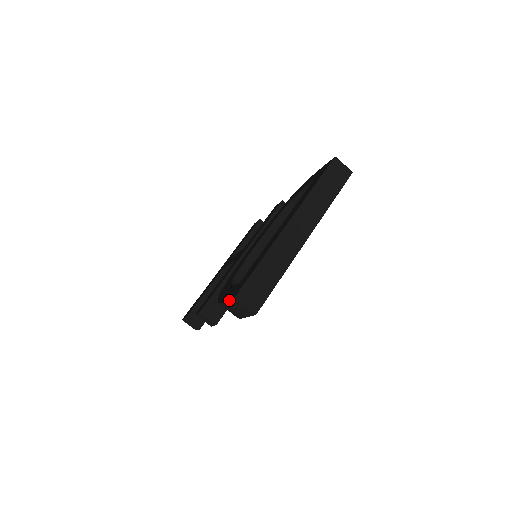
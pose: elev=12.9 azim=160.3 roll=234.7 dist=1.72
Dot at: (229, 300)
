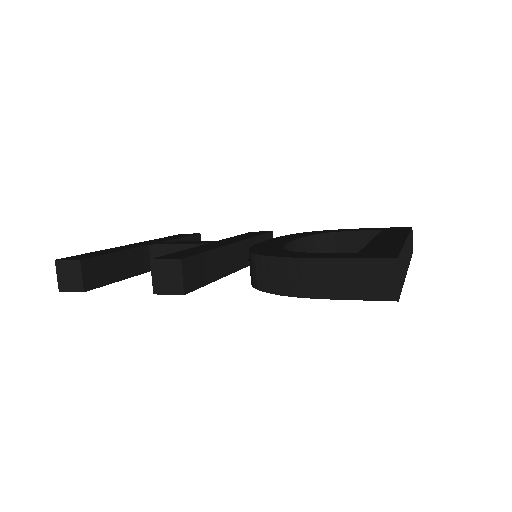
Dot at: (366, 258)
